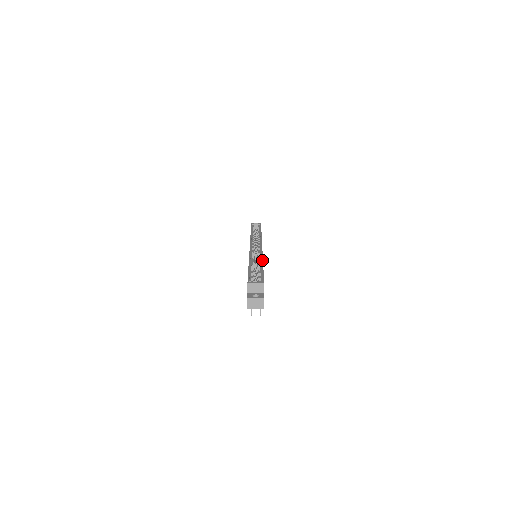
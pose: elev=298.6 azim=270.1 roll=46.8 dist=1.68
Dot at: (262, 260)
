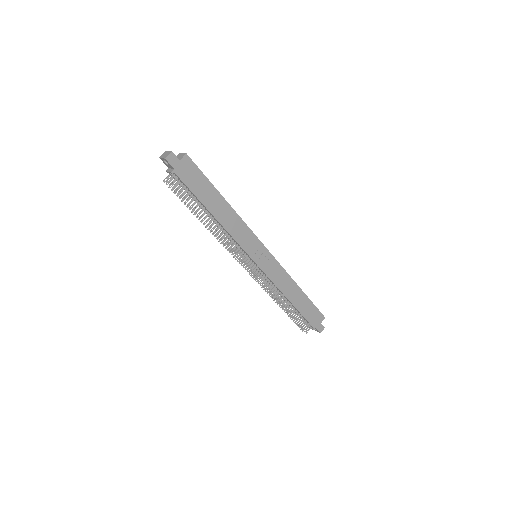
Dot at: occluded
